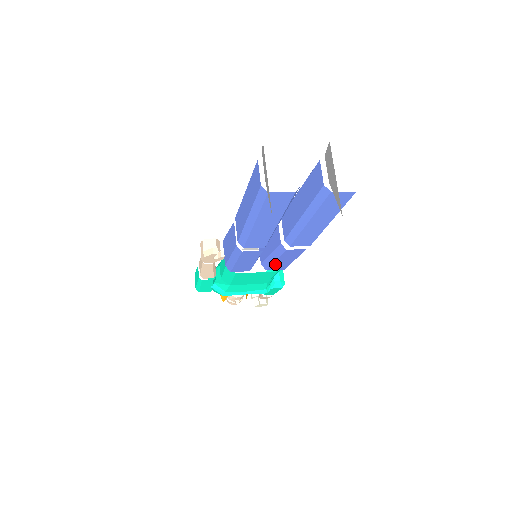
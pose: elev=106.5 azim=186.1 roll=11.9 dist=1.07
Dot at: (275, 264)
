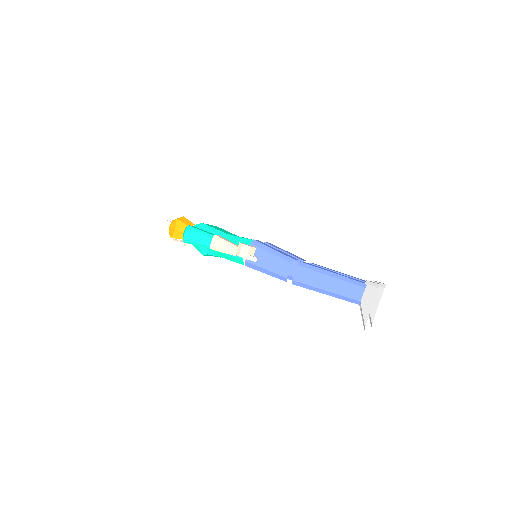
Dot at: occluded
